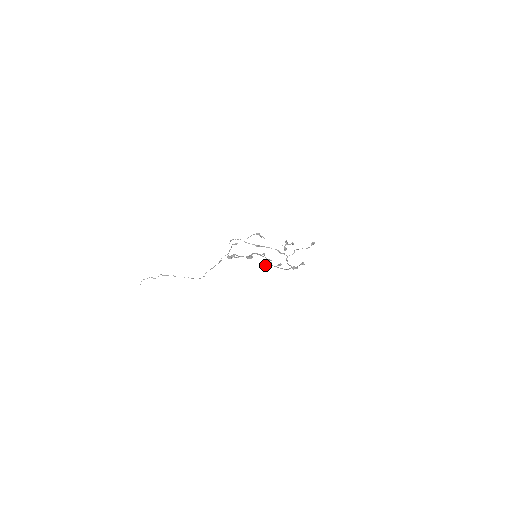
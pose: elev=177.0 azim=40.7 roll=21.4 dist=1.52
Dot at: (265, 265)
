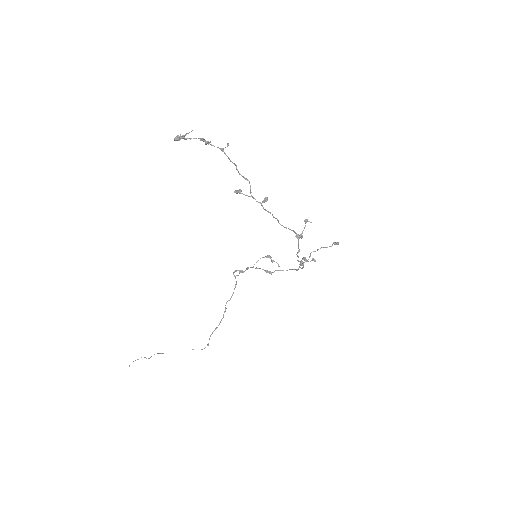
Dot at: (240, 189)
